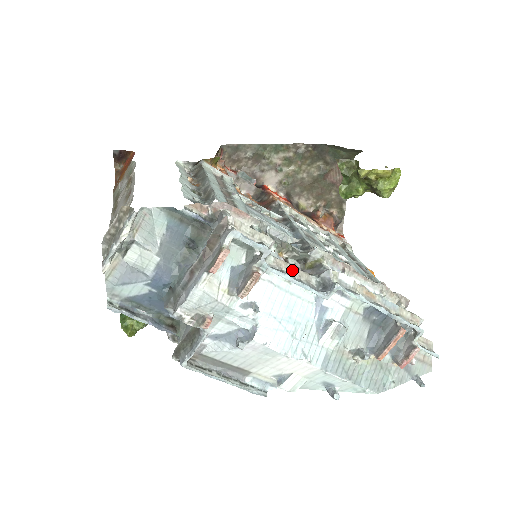
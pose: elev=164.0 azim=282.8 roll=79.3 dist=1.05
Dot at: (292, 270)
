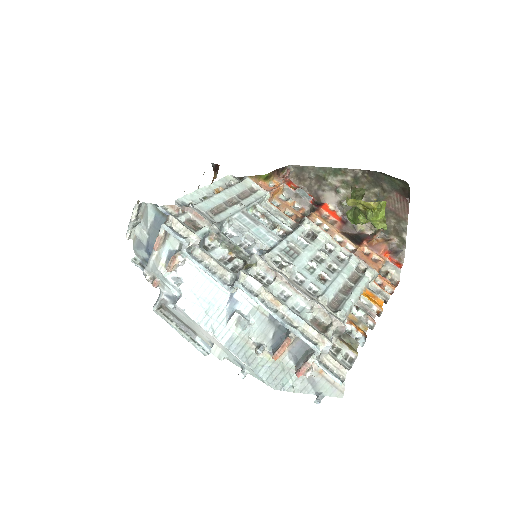
Dot at: (213, 264)
